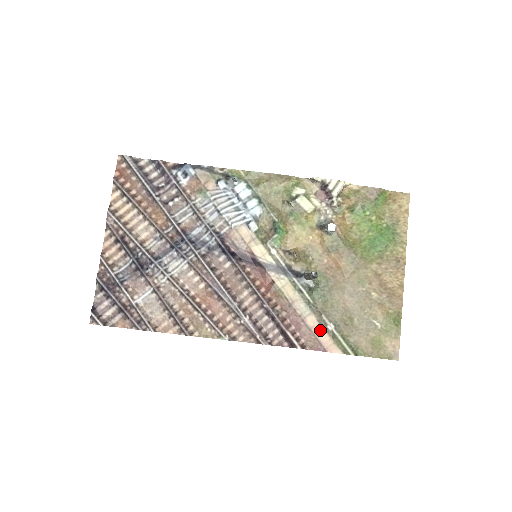
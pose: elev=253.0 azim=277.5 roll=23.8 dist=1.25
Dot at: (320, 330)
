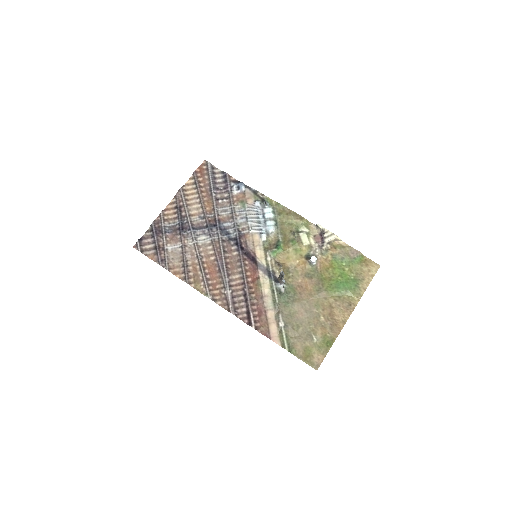
Dot at: (273, 323)
